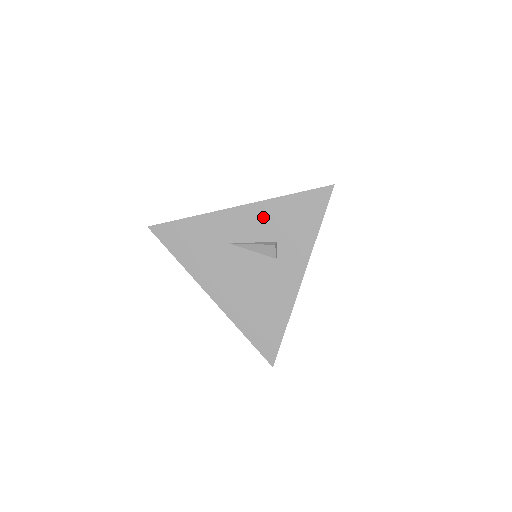
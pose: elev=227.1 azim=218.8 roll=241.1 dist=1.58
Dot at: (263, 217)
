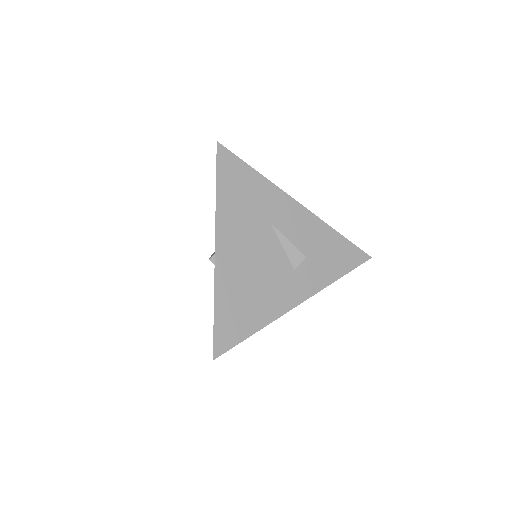
Dot at: (311, 230)
